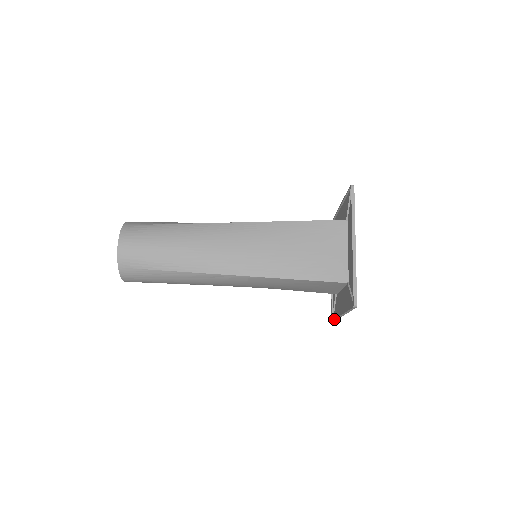
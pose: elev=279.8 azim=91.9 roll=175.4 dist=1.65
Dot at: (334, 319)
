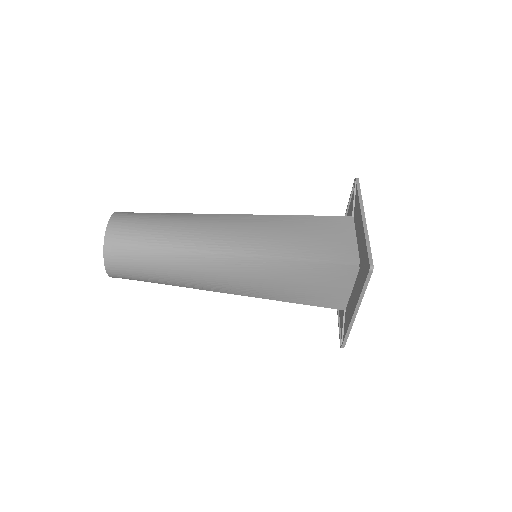
Dot at: (344, 339)
